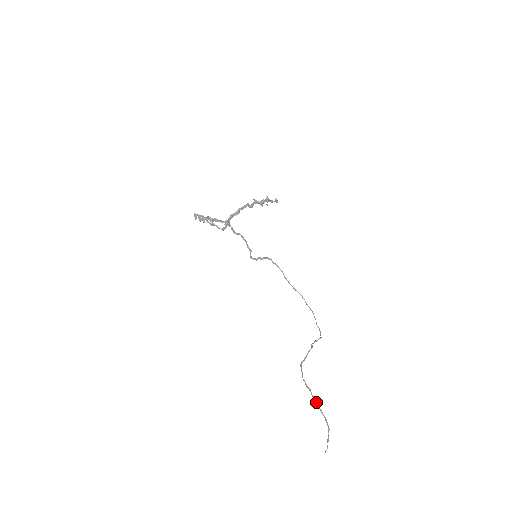
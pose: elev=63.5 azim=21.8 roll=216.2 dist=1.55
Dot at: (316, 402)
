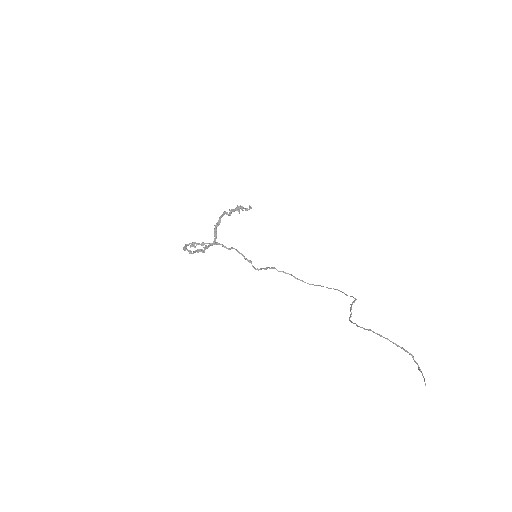
Dot at: (383, 337)
